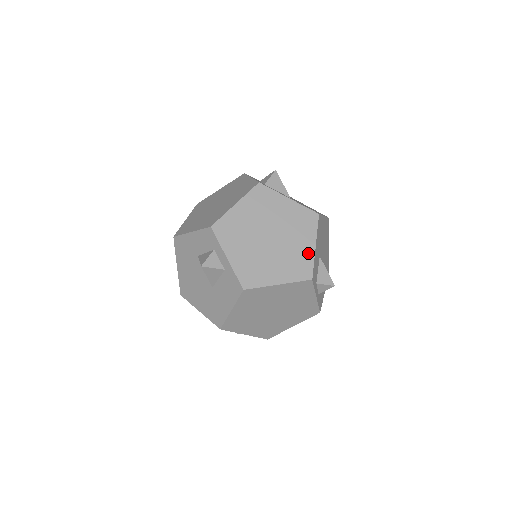
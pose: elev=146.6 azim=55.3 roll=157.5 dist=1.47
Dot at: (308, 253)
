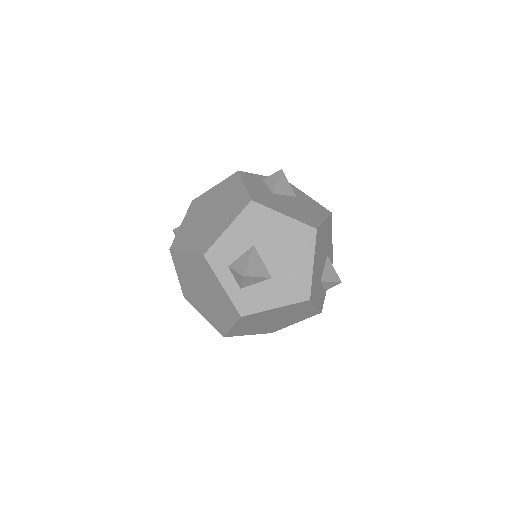
Dot at: (311, 310)
